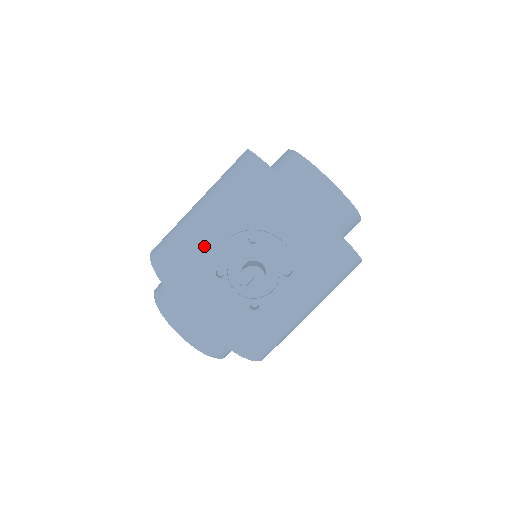
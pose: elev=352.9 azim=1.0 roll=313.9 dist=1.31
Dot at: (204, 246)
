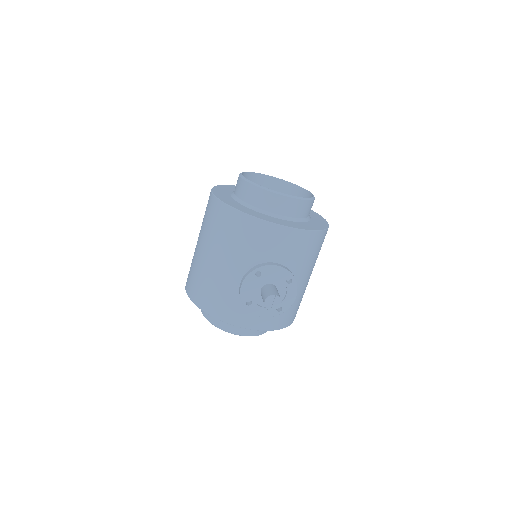
Dot at: (225, 282)
